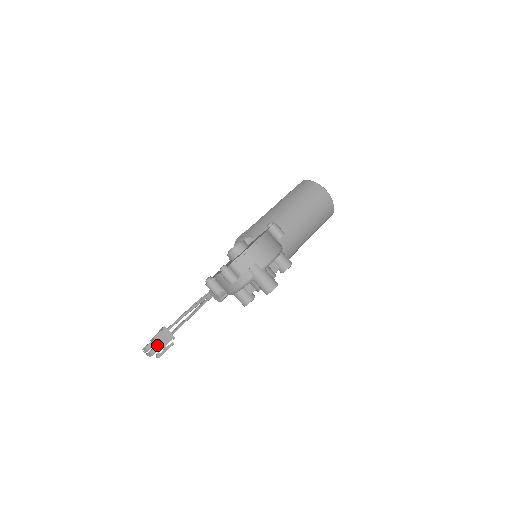
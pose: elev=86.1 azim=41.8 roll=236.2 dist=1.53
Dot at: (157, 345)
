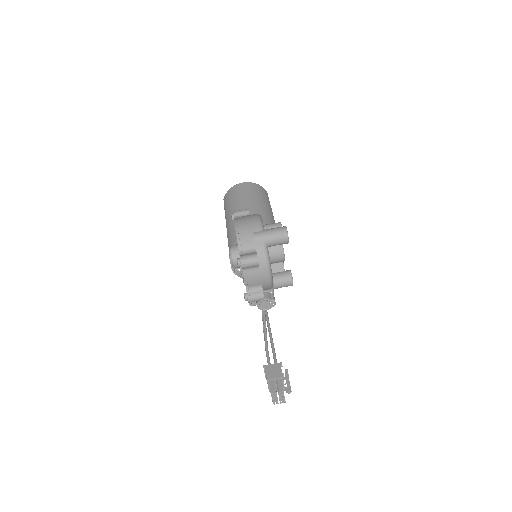
Dot at: (276, 382)
